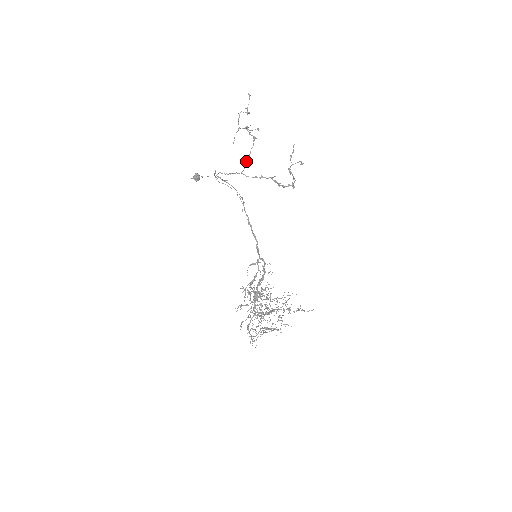
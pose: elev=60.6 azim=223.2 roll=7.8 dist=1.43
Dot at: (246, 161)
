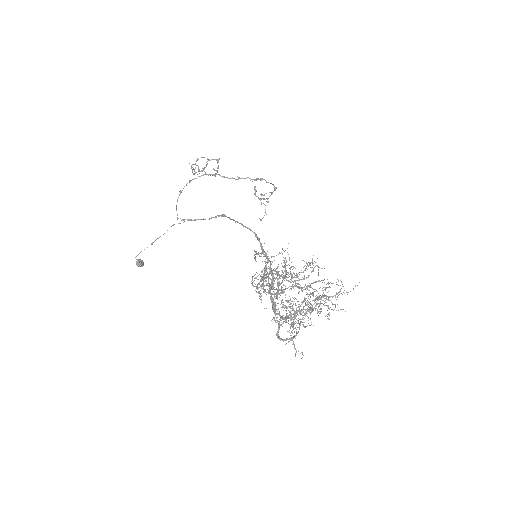
Dot at: (216, 170)
